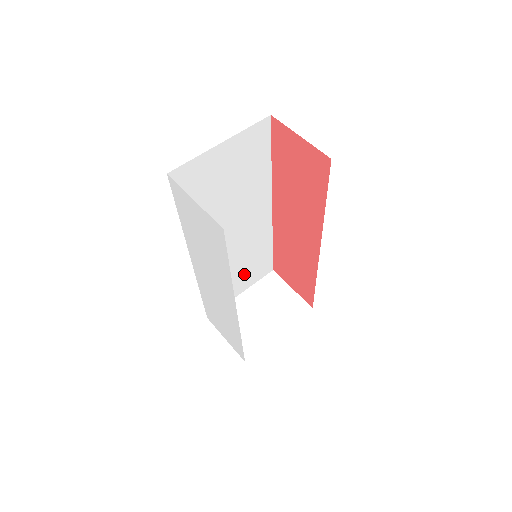
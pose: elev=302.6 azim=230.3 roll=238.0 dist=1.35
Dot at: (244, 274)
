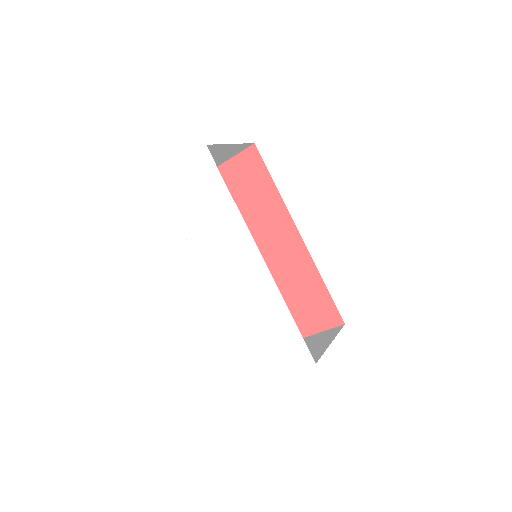
Dot at: occluded
